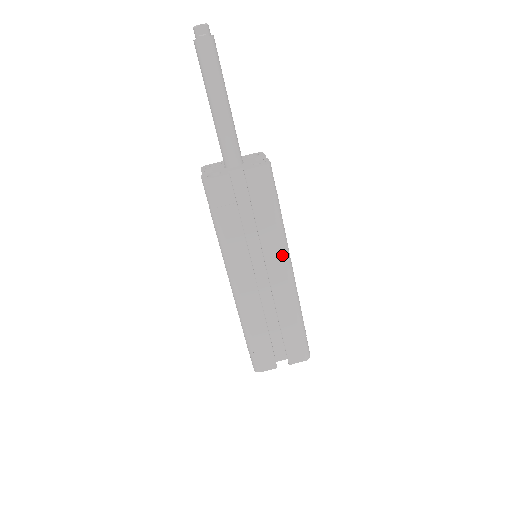
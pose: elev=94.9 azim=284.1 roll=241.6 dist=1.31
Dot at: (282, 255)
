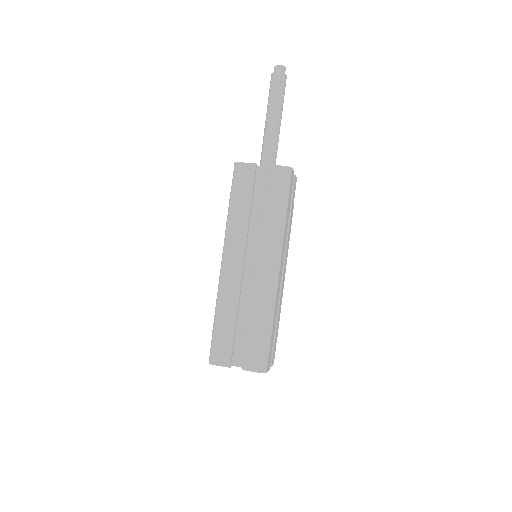
Dot at: (274, 249)
